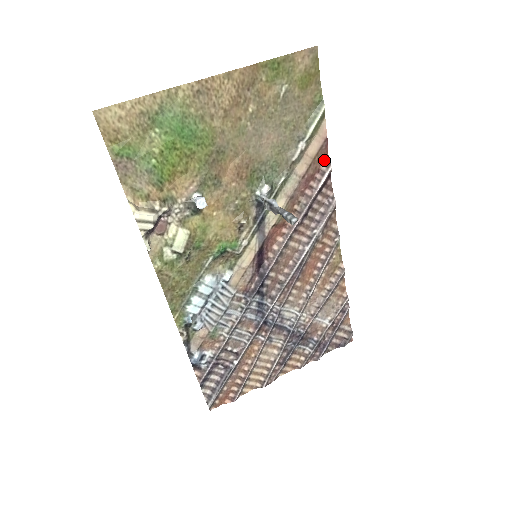
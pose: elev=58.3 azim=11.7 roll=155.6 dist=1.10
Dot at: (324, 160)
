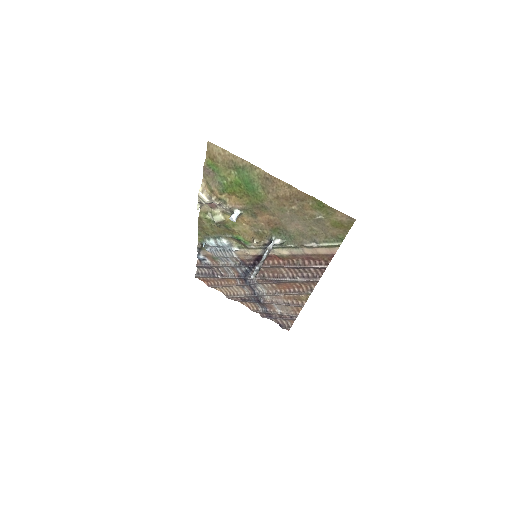
Dot at: (326, 260)
